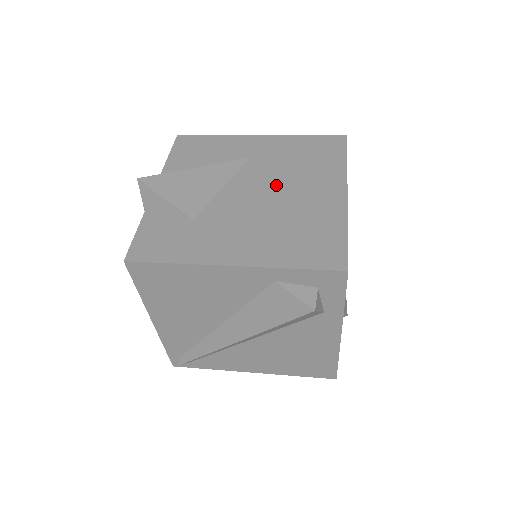
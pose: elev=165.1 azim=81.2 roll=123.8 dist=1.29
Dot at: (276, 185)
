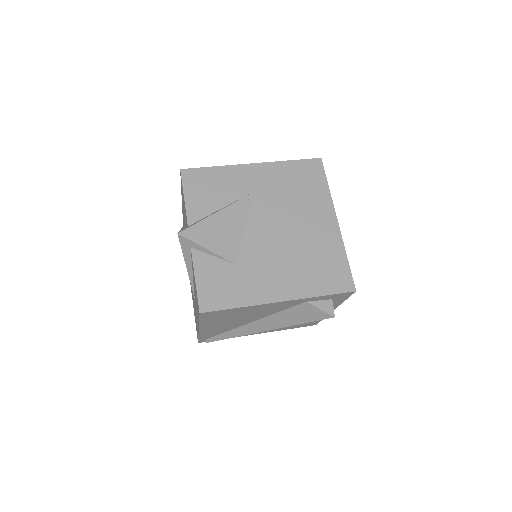
Dot at: (285, 220)
